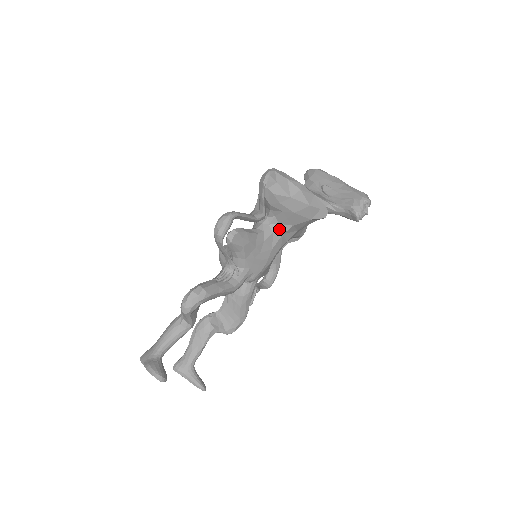
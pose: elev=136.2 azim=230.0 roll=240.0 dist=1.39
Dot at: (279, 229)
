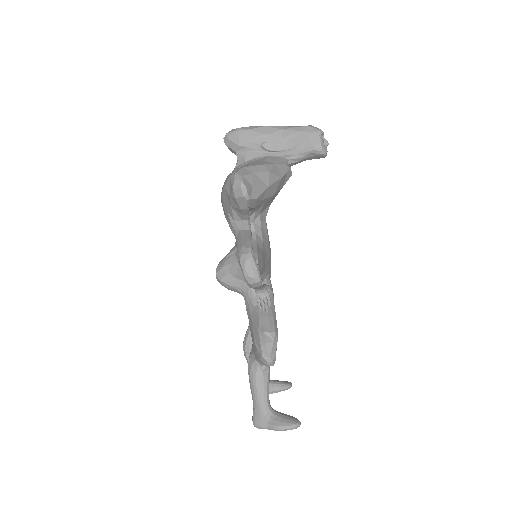
Dot at: (262, 218)
